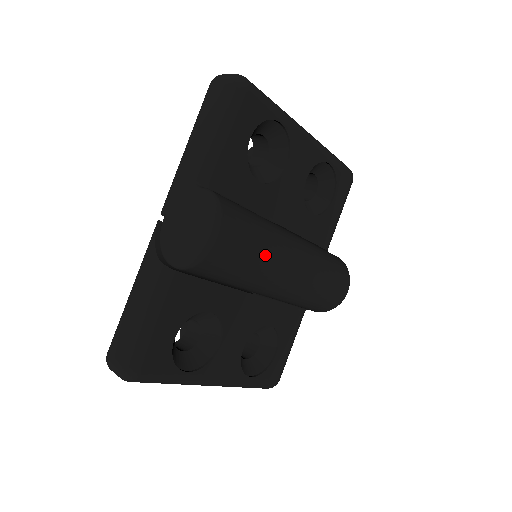
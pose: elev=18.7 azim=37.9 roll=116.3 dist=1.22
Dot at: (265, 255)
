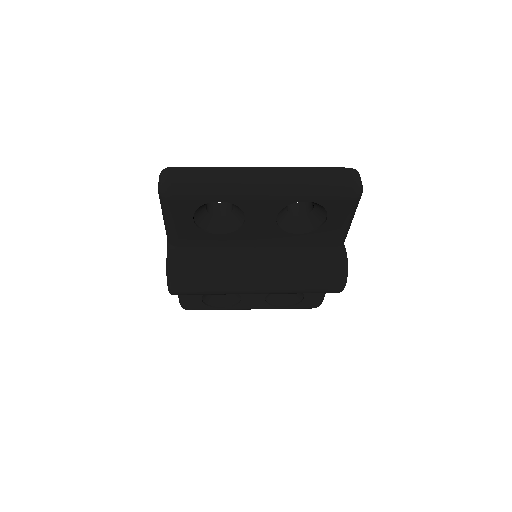
Dot at: (220, 290)
